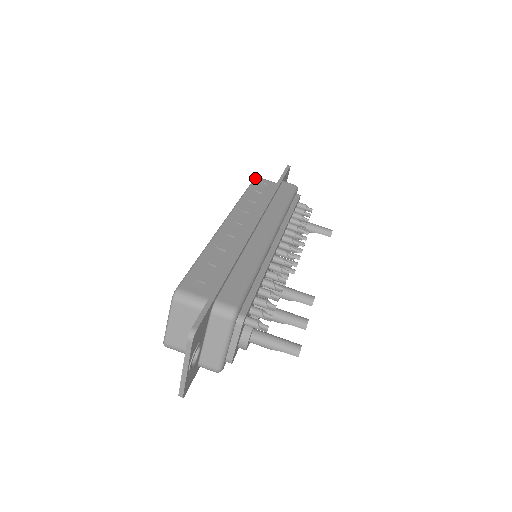
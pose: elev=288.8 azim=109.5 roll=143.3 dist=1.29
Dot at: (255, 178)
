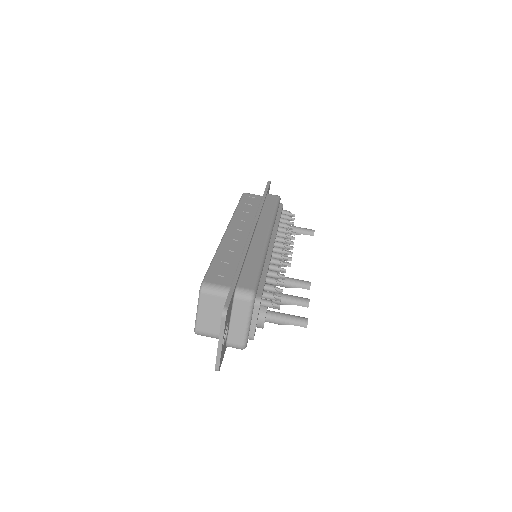
Dot at: (243, 194)
